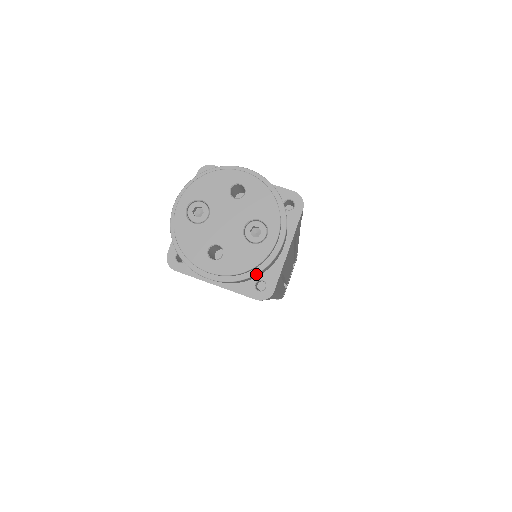
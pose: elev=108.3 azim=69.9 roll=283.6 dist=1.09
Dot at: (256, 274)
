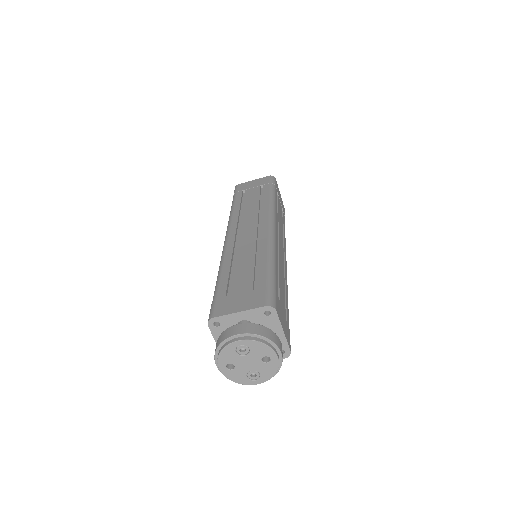
Dot at: (235, 381)
